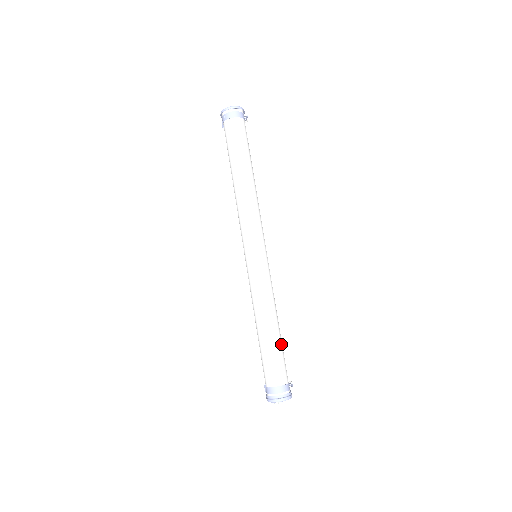
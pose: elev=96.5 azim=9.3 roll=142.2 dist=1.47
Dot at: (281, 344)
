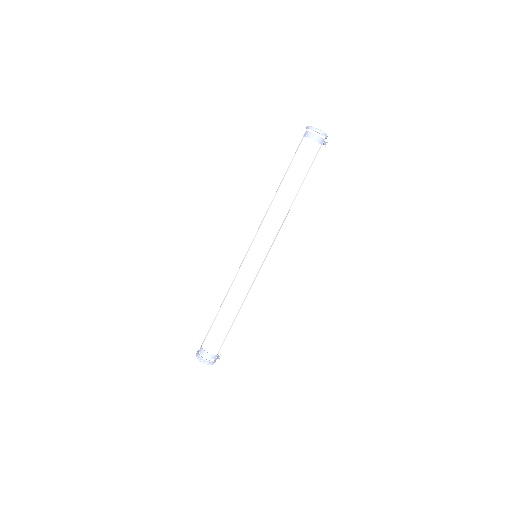
Dot at: (227, 327)
